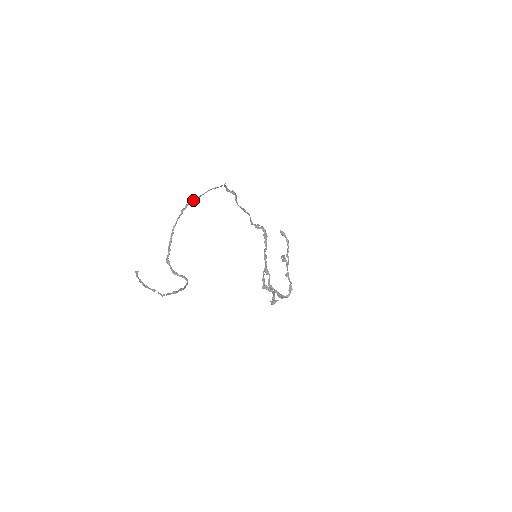
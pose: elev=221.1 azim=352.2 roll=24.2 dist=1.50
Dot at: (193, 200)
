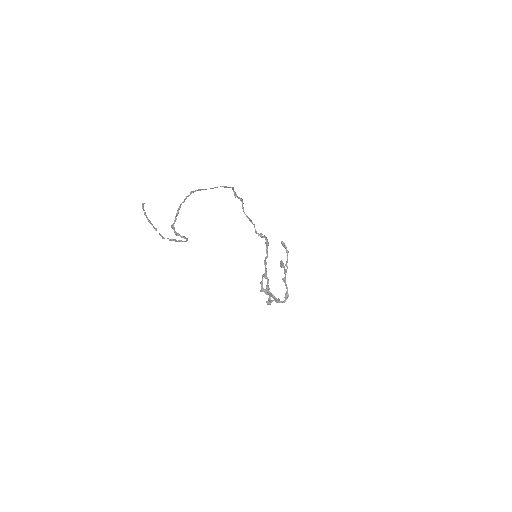
Dot at: (202, 189)
